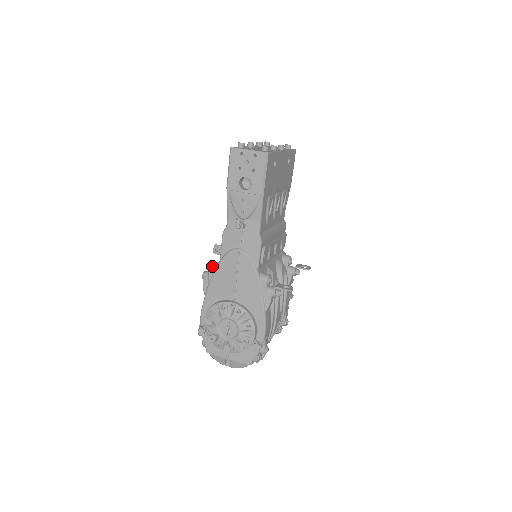
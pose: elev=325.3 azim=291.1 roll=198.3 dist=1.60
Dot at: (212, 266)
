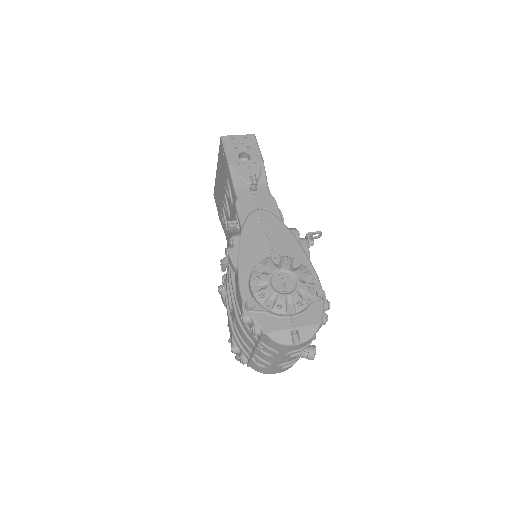
Dot at: (235, 235)
